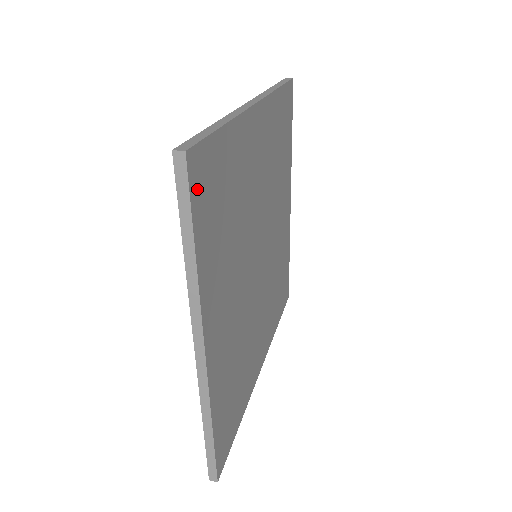
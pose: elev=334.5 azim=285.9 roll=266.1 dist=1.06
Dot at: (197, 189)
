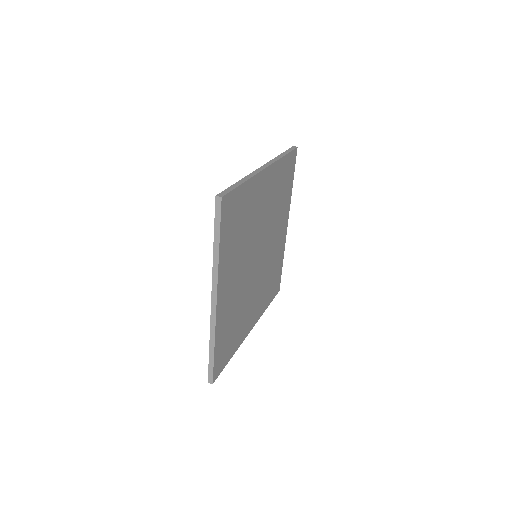
Dot at: (225, 215)
